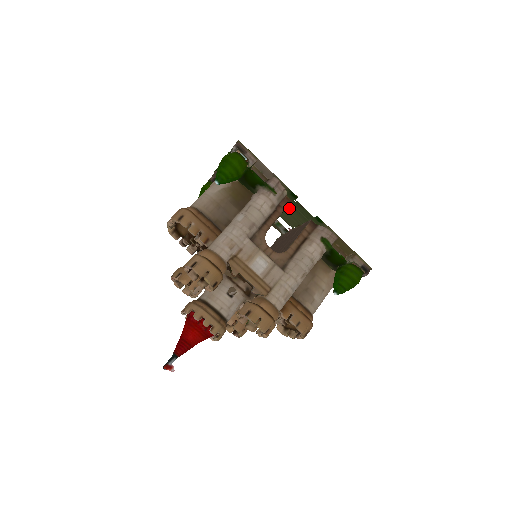
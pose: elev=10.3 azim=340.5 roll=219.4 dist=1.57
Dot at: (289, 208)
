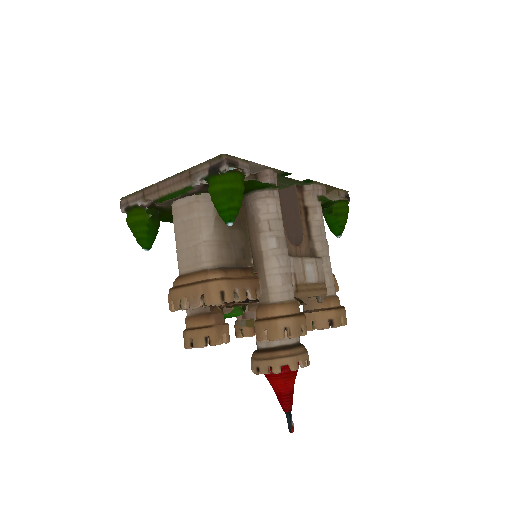
Dot at: occluded
